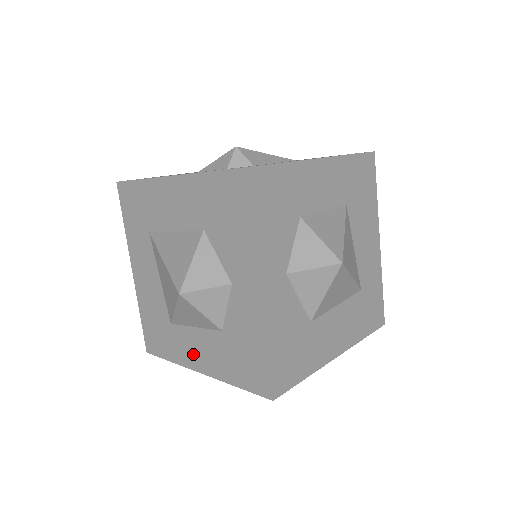
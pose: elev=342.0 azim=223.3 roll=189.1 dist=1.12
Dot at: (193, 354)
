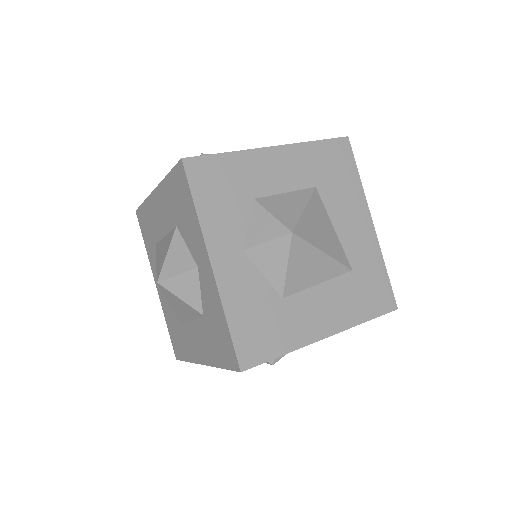
Dot at: (196, 347)
